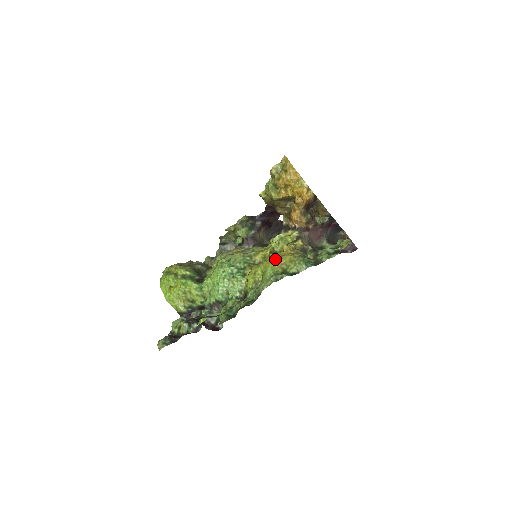
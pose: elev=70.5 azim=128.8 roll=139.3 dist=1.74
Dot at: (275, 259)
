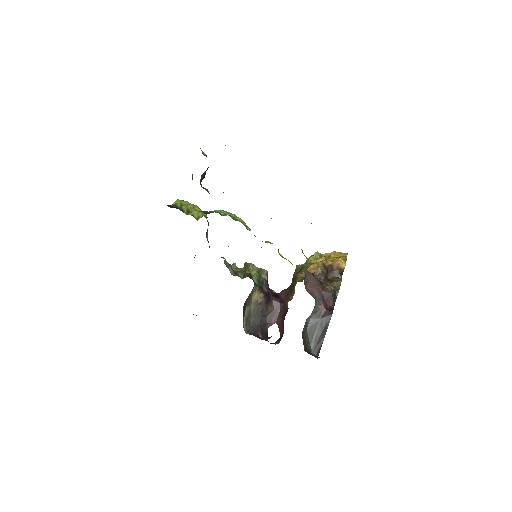
Dot at: occluded
